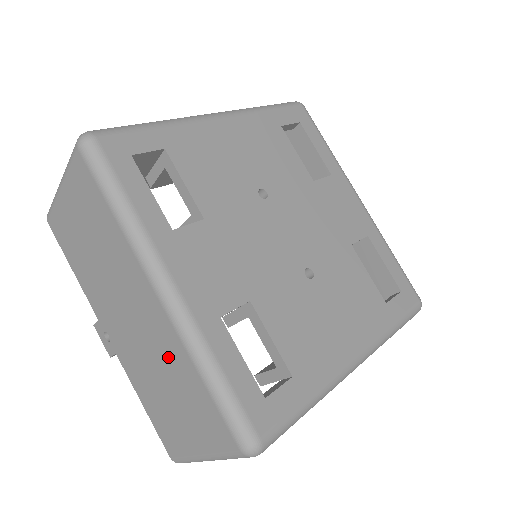
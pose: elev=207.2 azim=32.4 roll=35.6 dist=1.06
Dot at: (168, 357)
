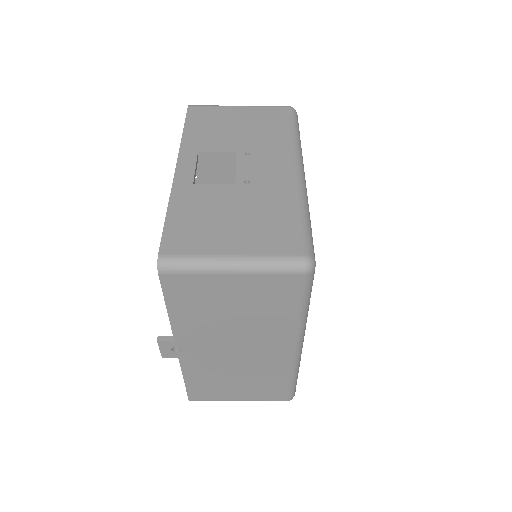
Dot at: (264, 370)
